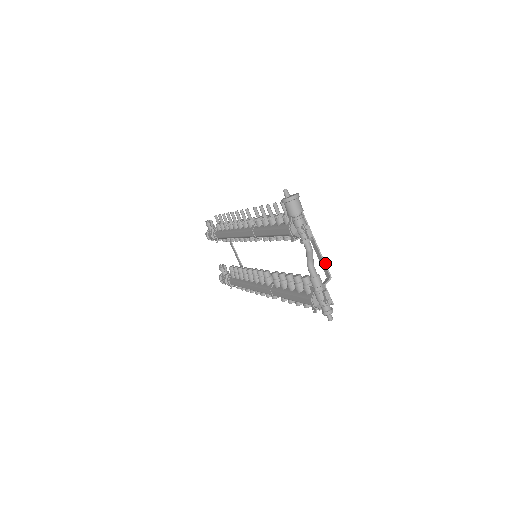
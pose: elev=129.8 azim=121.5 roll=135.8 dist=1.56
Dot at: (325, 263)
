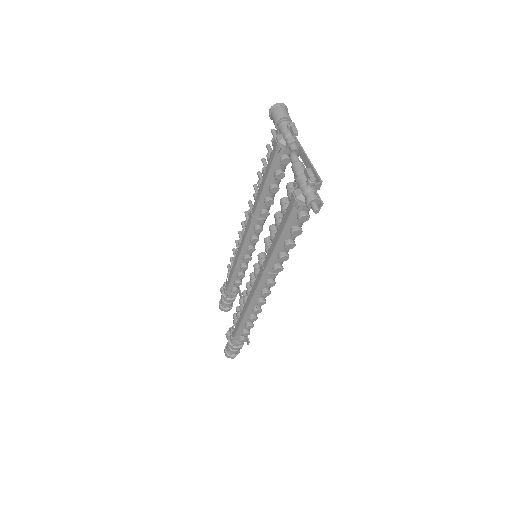
Dot at: (315, 170)
